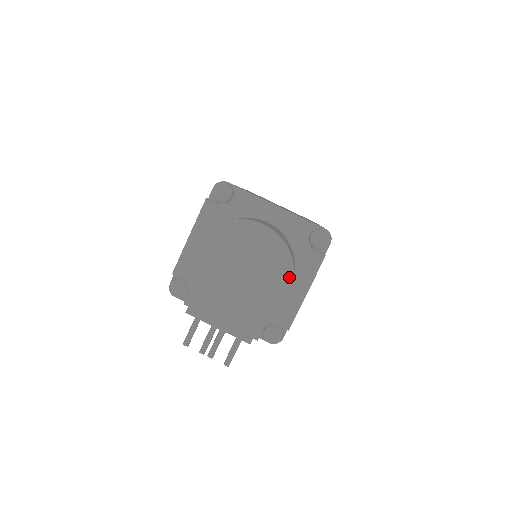
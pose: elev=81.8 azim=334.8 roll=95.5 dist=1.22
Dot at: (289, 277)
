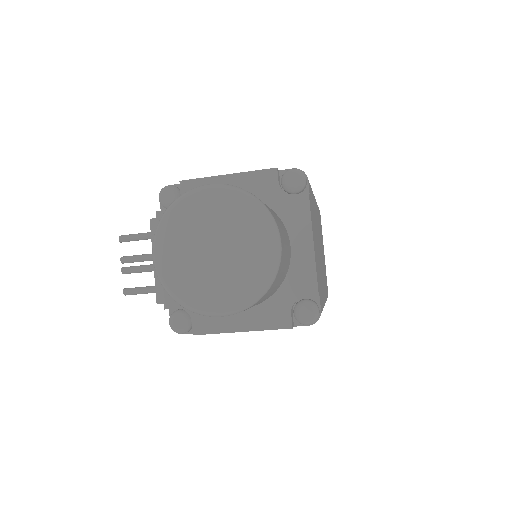
Dot at: (241, 304)
